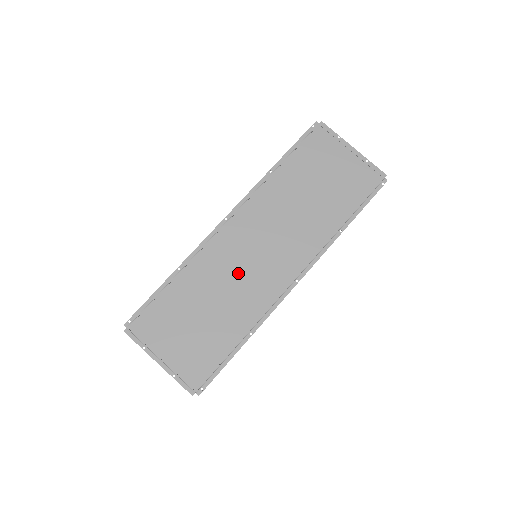
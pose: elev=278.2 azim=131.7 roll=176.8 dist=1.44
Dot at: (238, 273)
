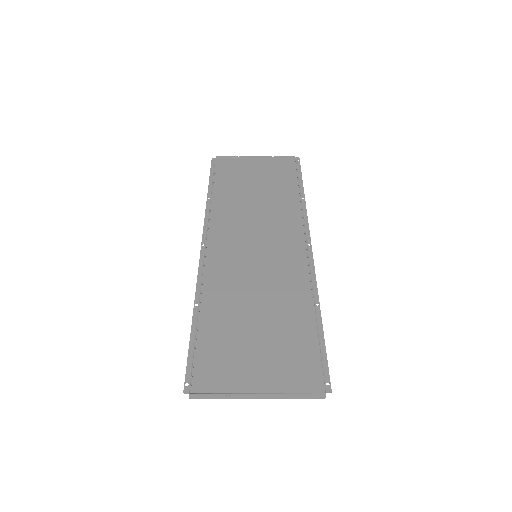
Dot at: (255, 272)
